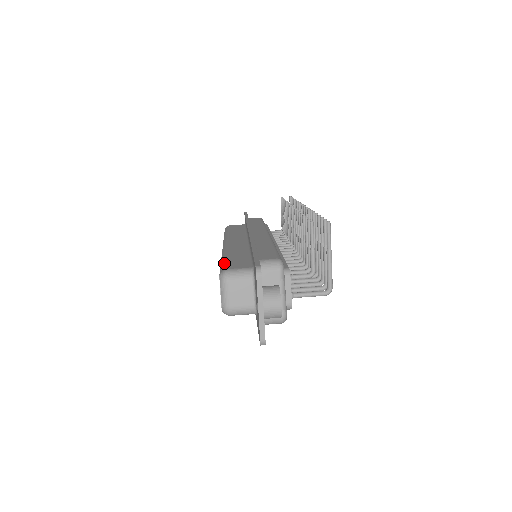
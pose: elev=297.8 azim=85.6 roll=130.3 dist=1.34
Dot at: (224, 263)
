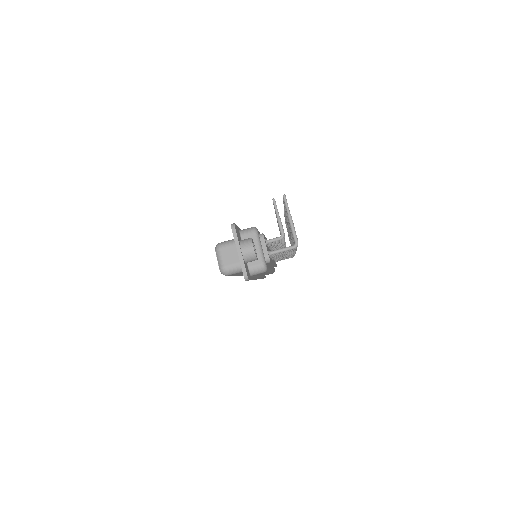
Dot at: occluded
